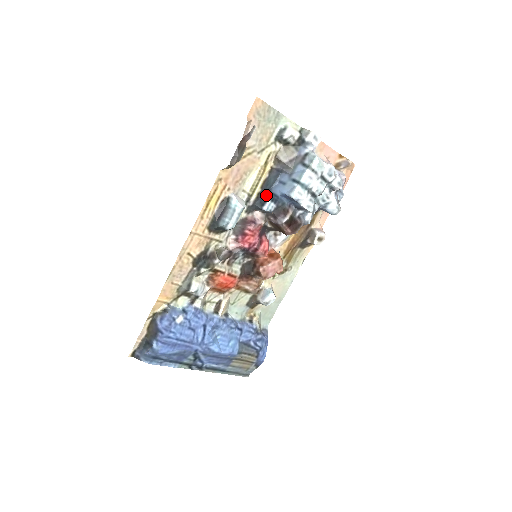
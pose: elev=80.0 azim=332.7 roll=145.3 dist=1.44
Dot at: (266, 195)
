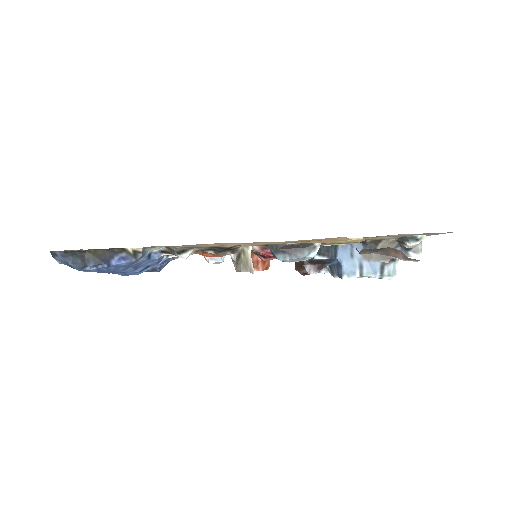
Dot at: (332, 250)
